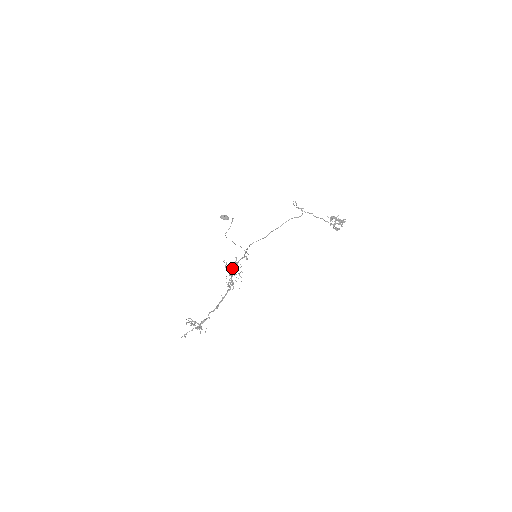
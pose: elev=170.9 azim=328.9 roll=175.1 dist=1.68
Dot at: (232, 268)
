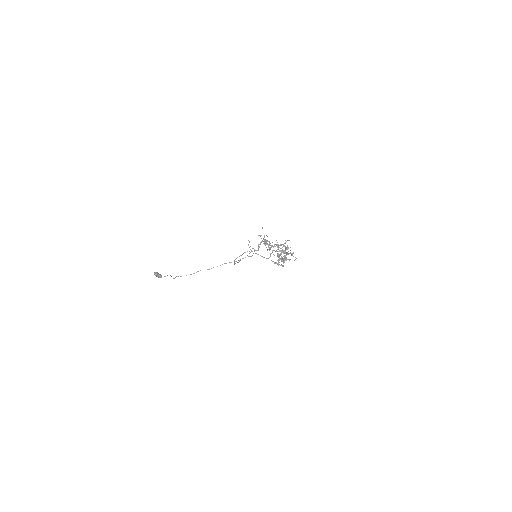
Dot at: (265, 240)
